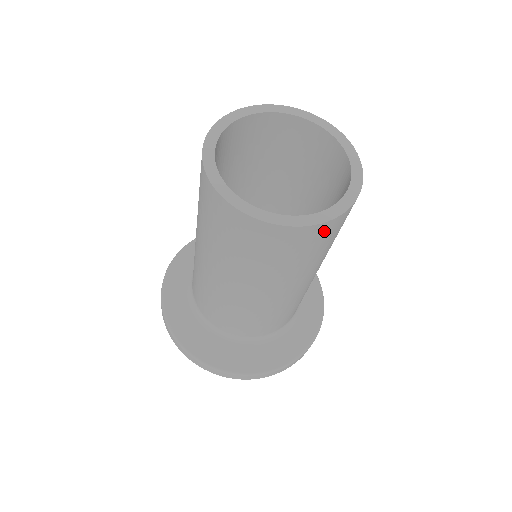
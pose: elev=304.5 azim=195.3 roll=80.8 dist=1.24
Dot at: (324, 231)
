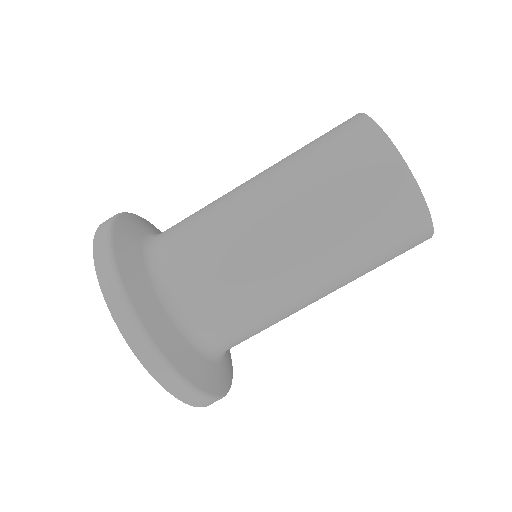
Dot at: (419, 241)
